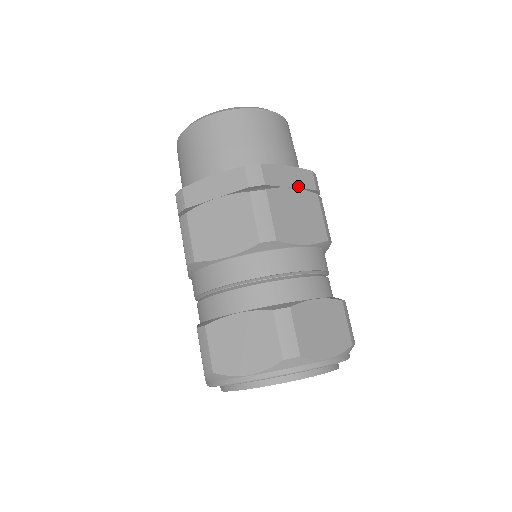
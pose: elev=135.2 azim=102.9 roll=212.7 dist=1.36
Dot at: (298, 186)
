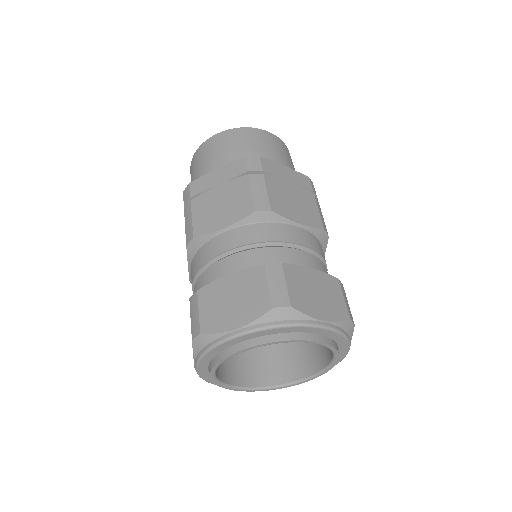
Dot at: (295, 182)
